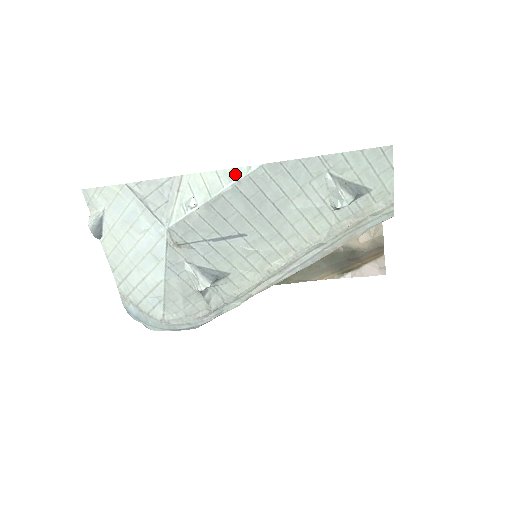
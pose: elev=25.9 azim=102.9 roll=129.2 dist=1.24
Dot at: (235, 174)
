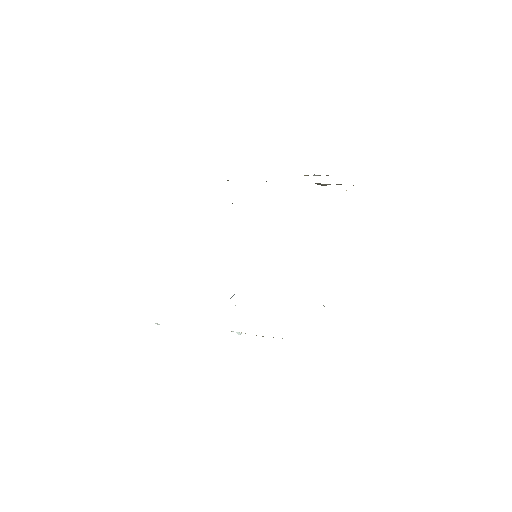
Dot at: occluded
